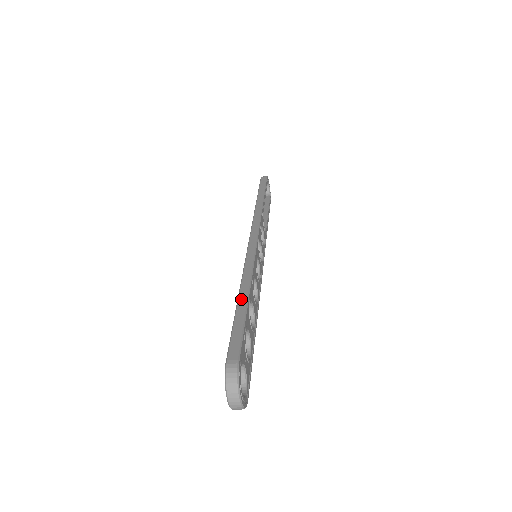
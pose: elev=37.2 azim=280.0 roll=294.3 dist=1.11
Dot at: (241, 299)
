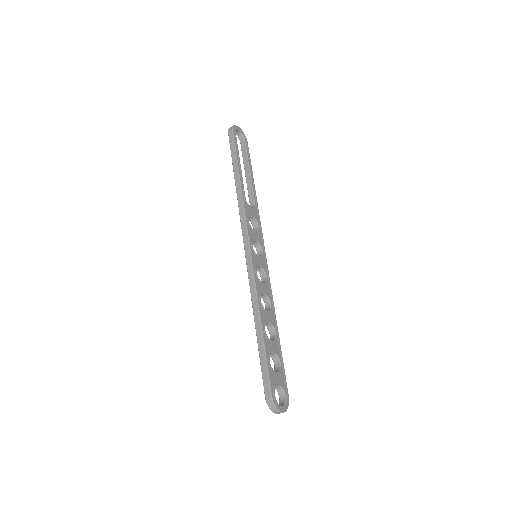
Dot at: (258, 333)
